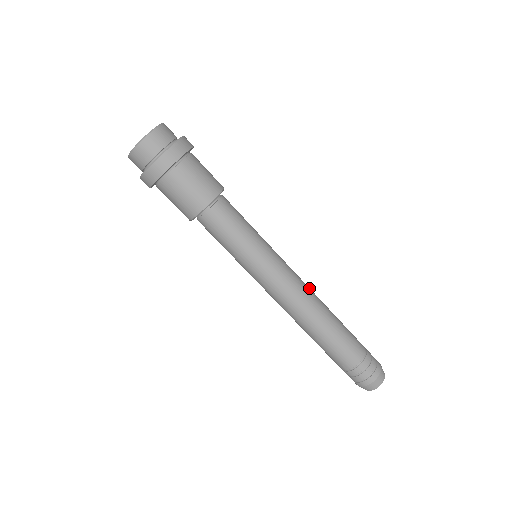
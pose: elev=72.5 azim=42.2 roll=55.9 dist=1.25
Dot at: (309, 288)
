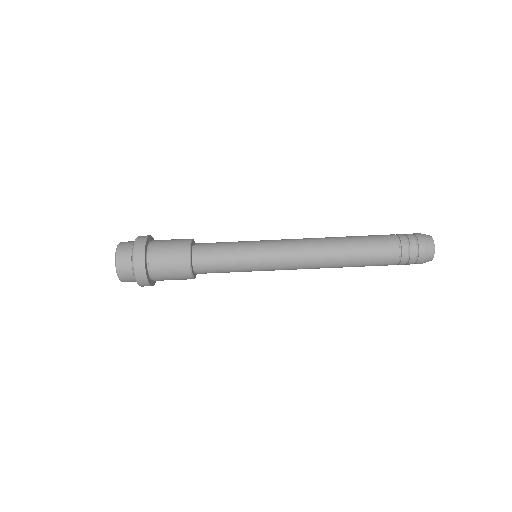
Dot at: (312, 241)
